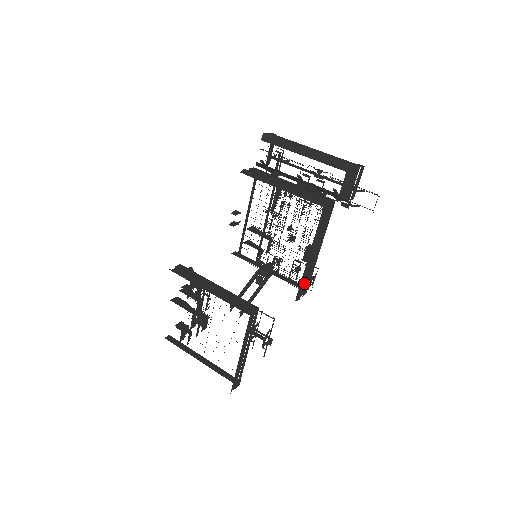
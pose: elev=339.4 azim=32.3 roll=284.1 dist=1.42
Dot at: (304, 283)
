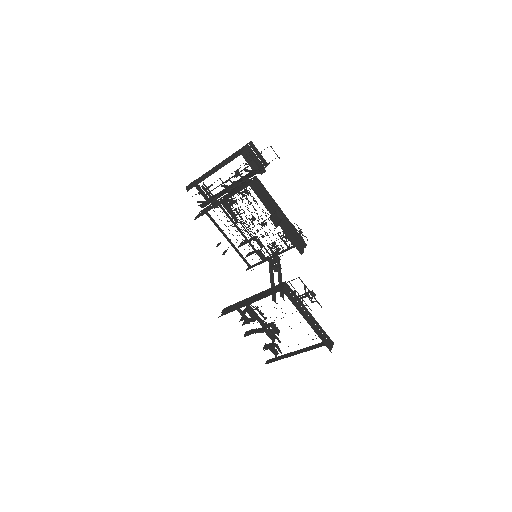
Dot at: (294, 239)
